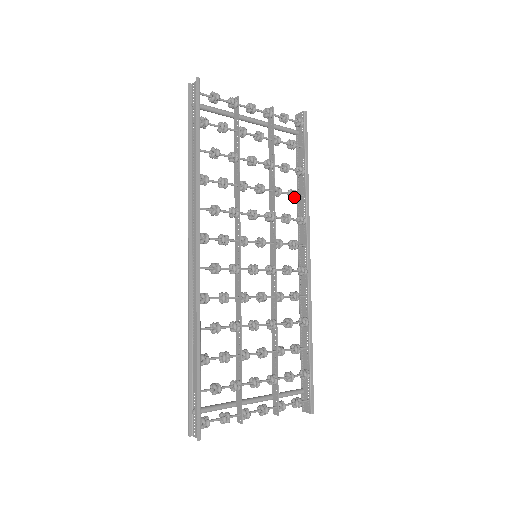
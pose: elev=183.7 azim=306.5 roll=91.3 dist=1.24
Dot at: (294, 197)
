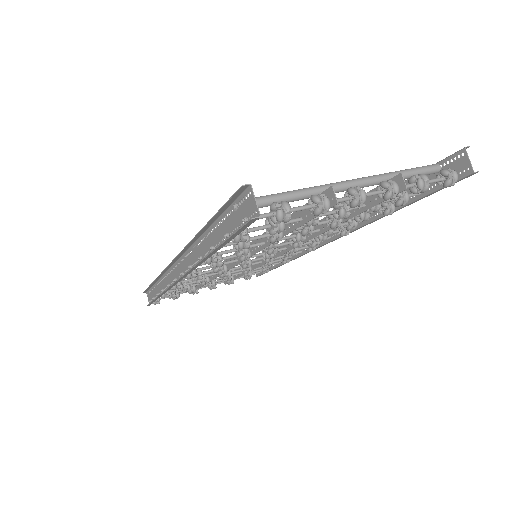
Dot at: occluded
